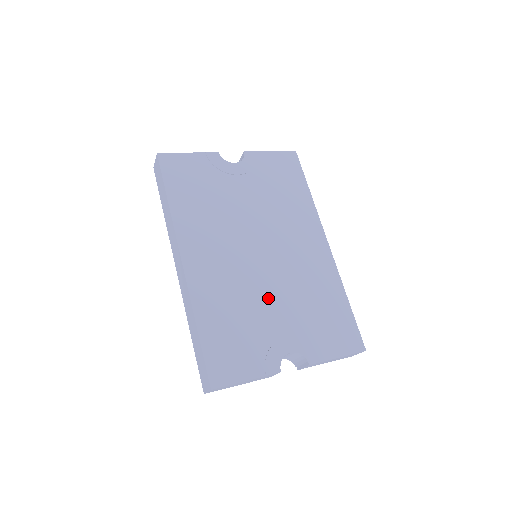
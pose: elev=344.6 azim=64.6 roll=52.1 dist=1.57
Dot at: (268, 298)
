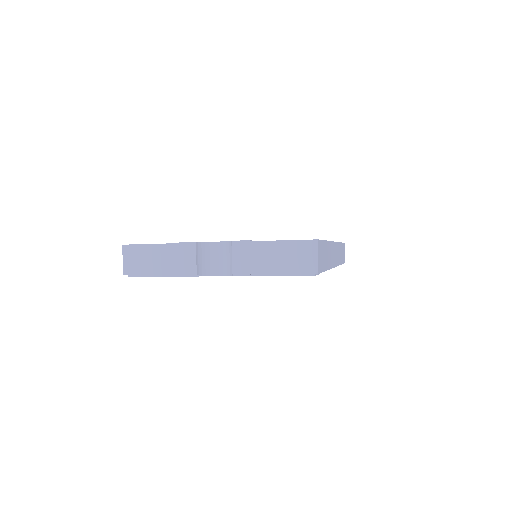
Dot at: occluded
